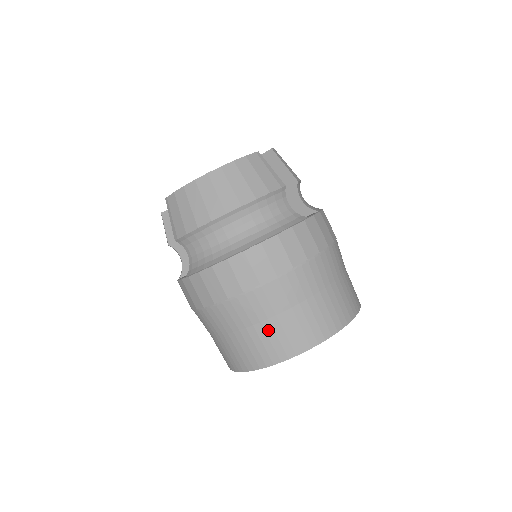
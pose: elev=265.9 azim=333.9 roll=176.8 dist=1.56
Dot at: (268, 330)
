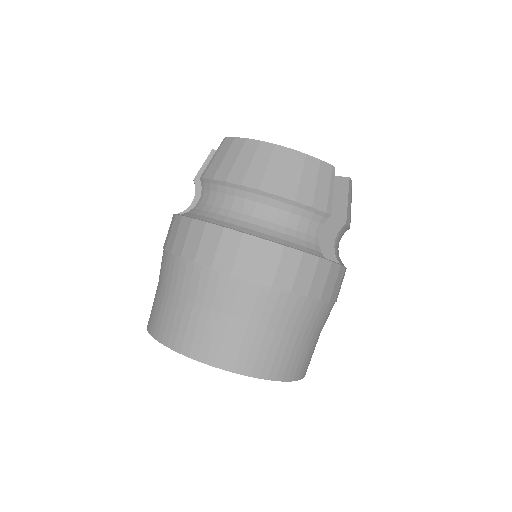
Dot at: (202, 319)
